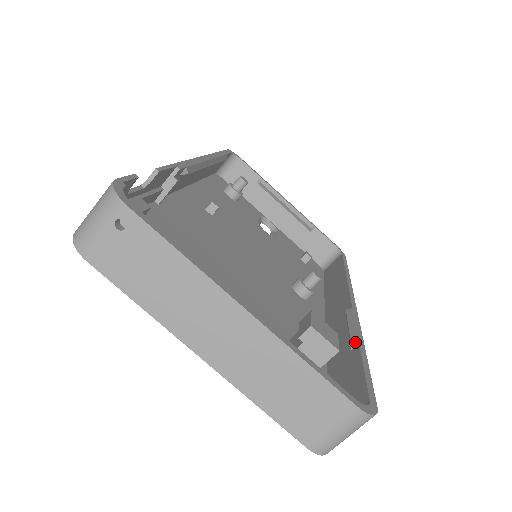
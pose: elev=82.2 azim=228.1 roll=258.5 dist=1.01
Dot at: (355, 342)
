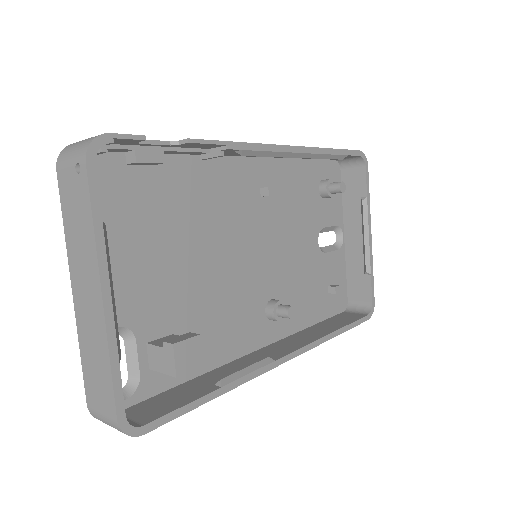
Dot at: (221, 383)
